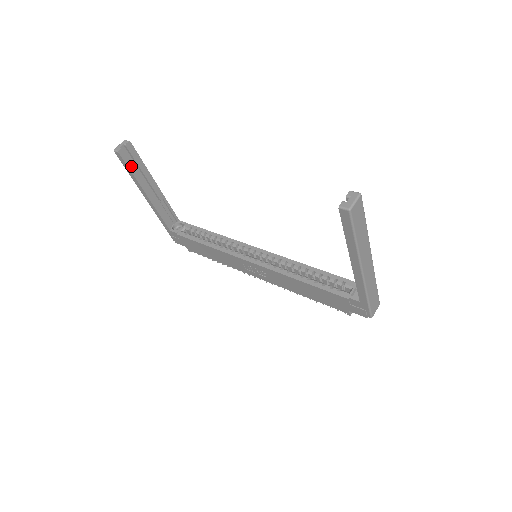
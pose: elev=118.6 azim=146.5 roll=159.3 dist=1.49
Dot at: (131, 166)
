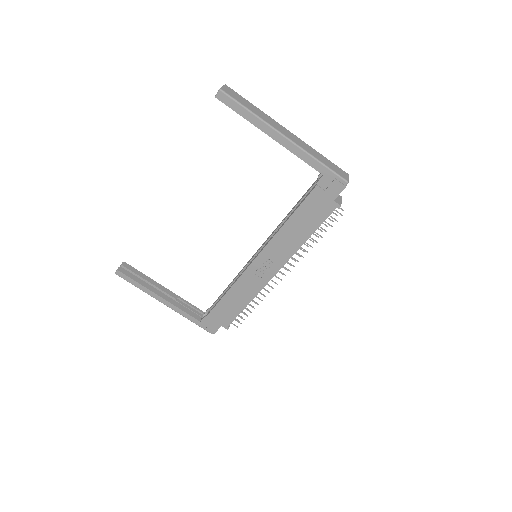
Dot at: (134, 278)
